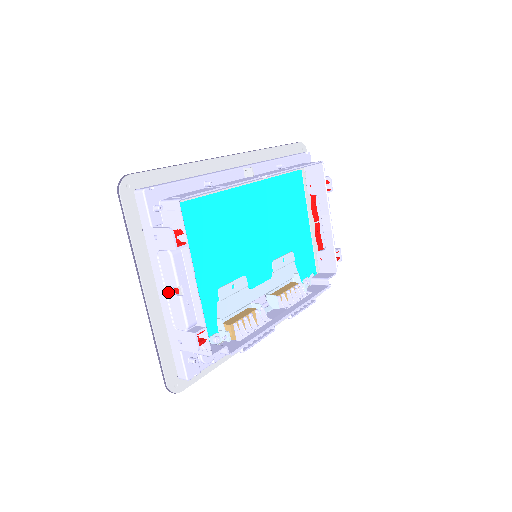
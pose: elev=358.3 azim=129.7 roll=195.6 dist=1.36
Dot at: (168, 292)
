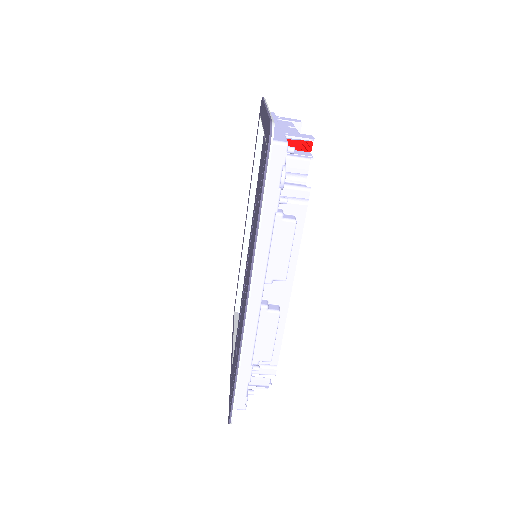
Dot at: (281, 126)
